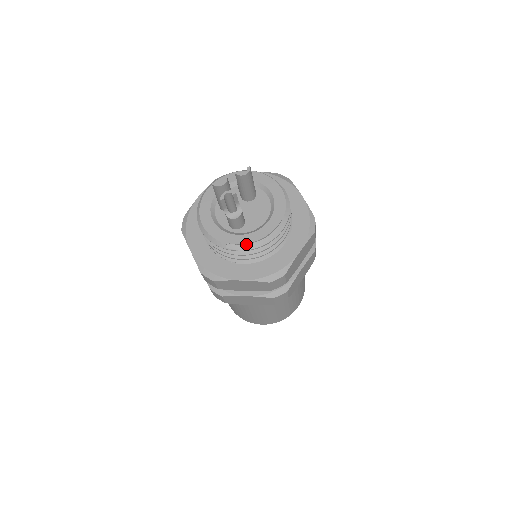
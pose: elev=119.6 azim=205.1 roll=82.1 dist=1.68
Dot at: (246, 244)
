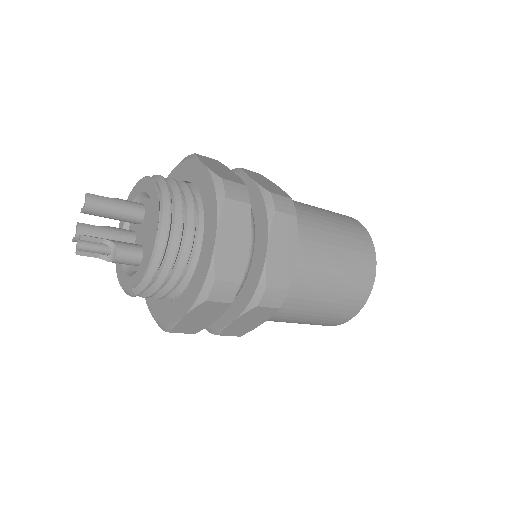
Dot at: (144, 277)
